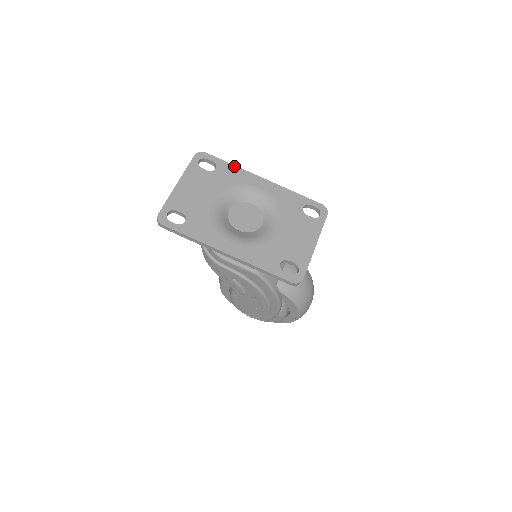
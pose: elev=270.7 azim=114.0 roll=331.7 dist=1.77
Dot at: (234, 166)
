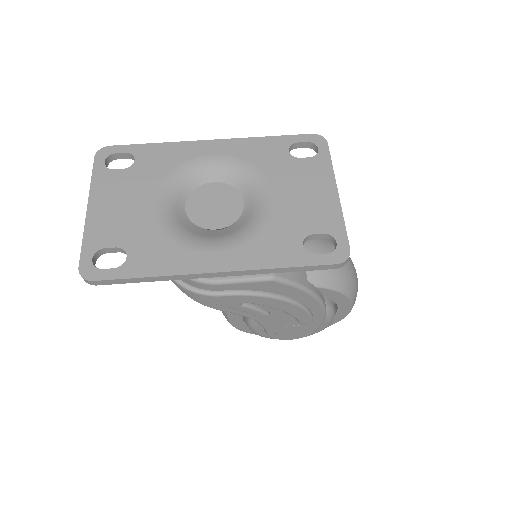
Dot at: (160, 144)
